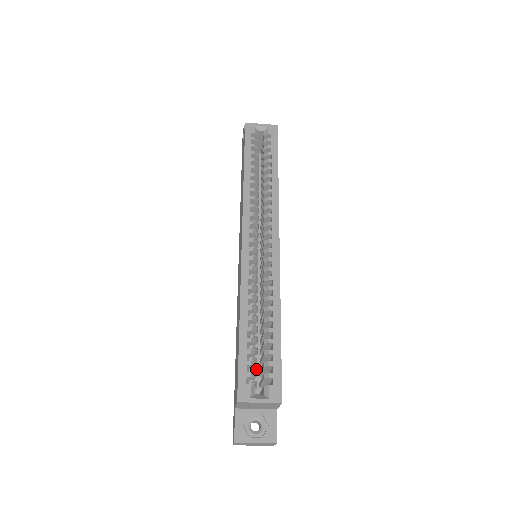
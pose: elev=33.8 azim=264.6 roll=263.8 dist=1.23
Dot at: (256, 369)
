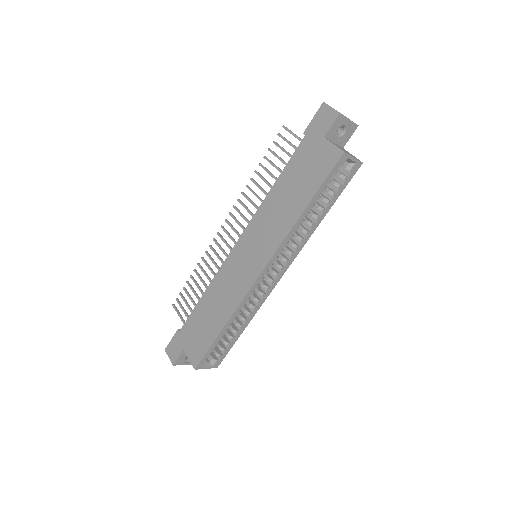
Dot at: occluded
